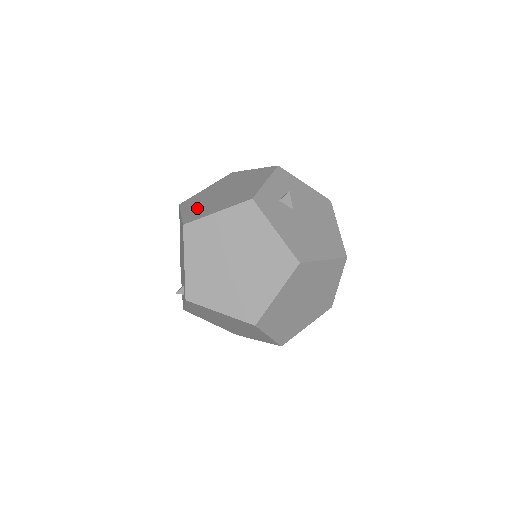
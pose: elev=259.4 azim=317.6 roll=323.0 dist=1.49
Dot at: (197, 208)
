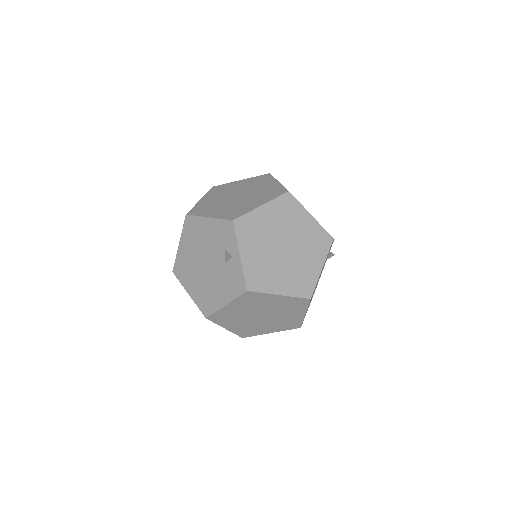
Dot at: occluded
